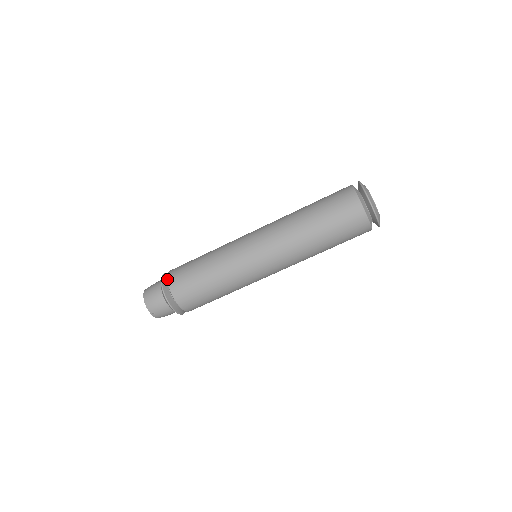
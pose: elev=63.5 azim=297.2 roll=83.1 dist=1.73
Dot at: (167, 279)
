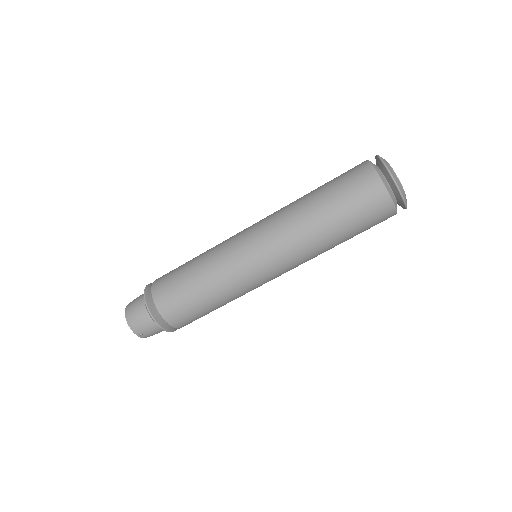
Dot at: occluded
